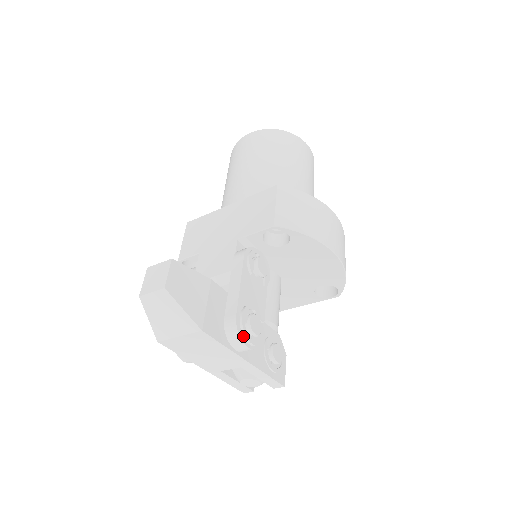
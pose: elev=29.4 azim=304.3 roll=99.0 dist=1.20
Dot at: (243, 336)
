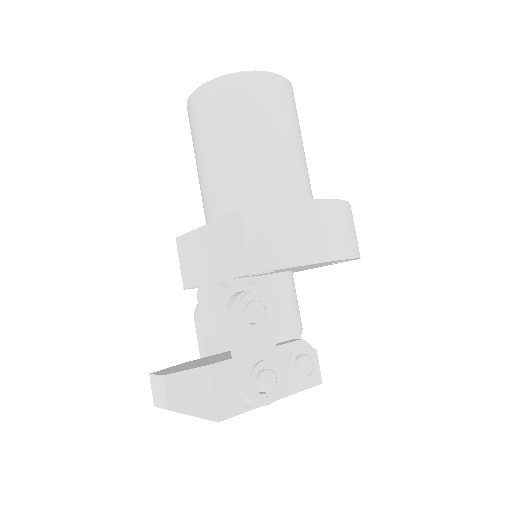
Dot at: (259, 400)
